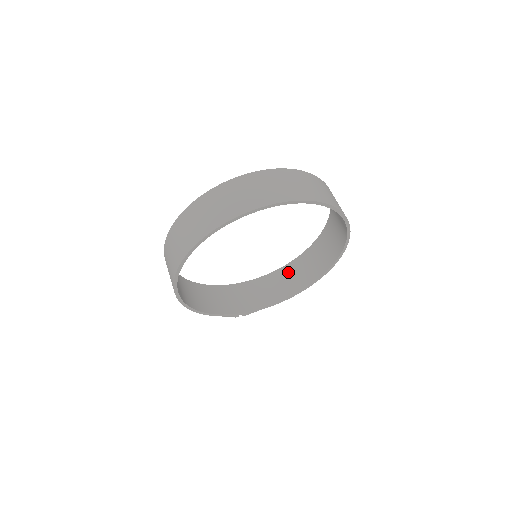
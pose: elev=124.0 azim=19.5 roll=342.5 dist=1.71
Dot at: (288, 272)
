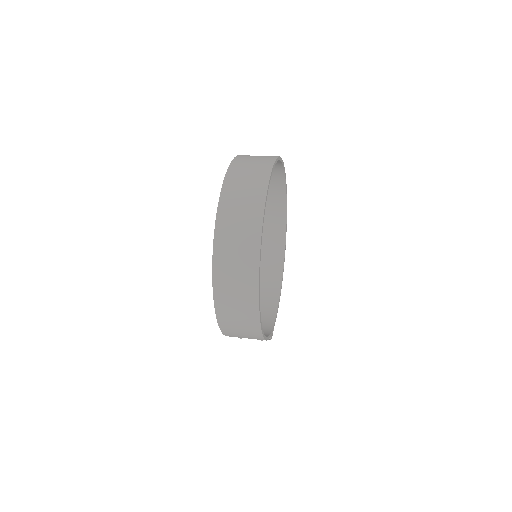
Dot at: occluded
